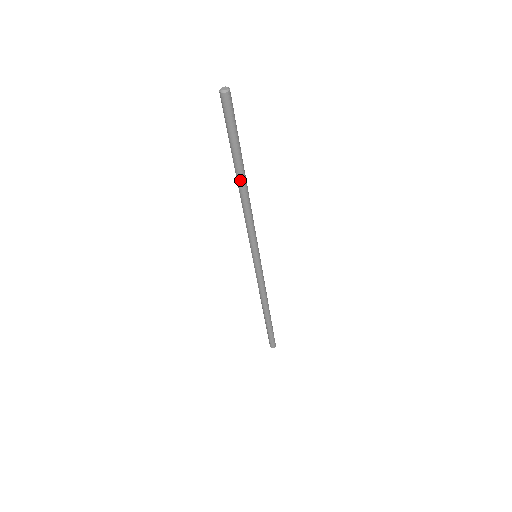
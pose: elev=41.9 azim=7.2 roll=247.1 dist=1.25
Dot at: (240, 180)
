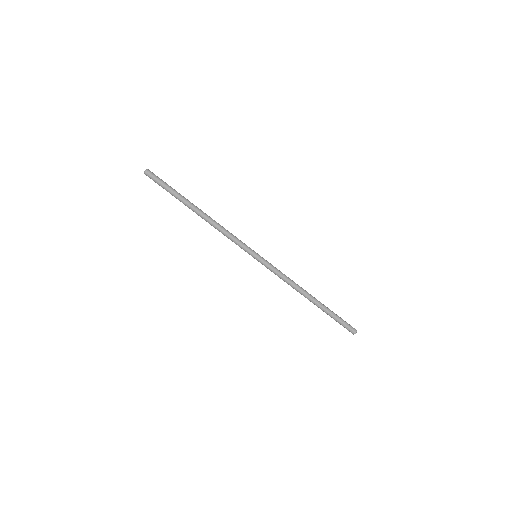
Dot at: occluded
